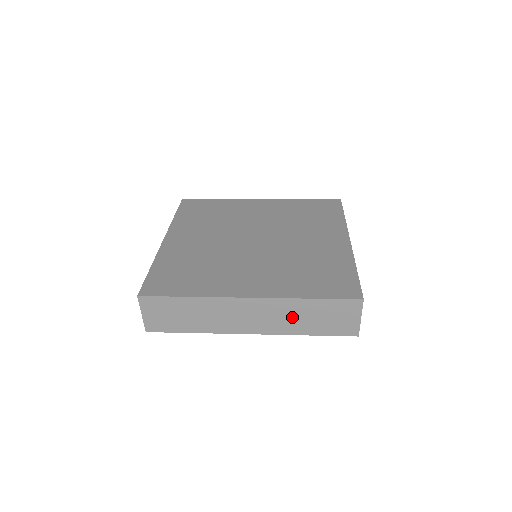
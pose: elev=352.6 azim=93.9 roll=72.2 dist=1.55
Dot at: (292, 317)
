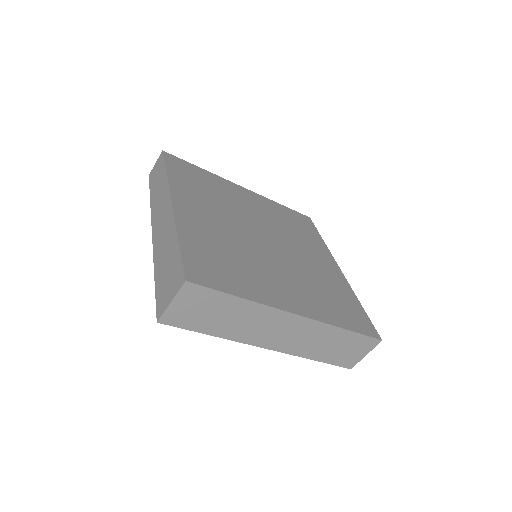
Dot at: (317, 342)
